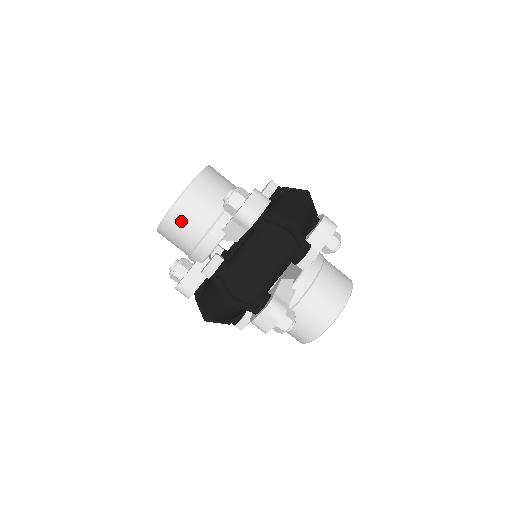
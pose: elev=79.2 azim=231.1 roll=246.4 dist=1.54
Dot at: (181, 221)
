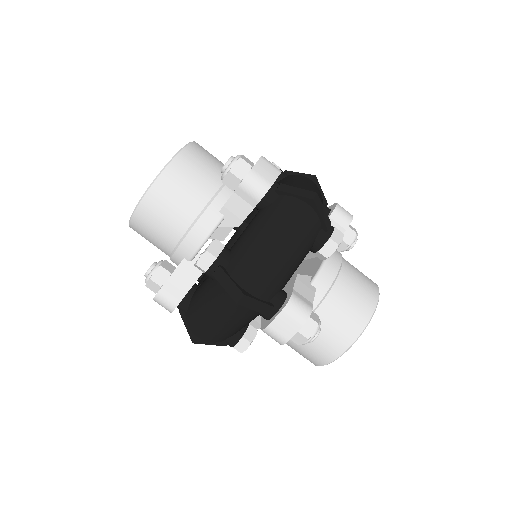
Dot at: (165, 201)
